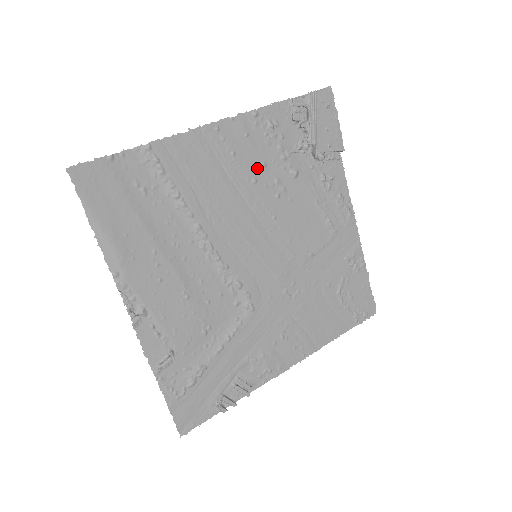
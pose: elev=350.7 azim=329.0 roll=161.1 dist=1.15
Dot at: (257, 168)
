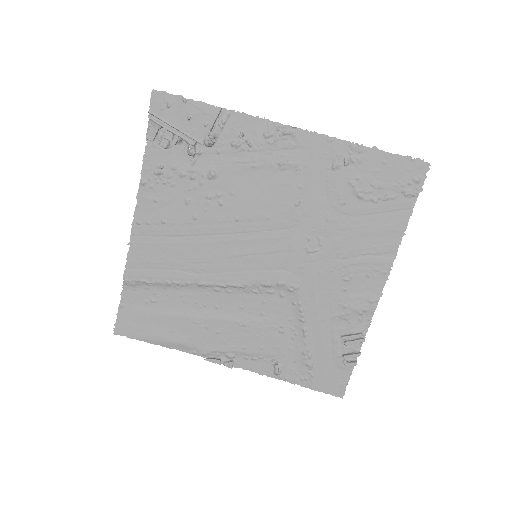
Dot at: (186, 208)
